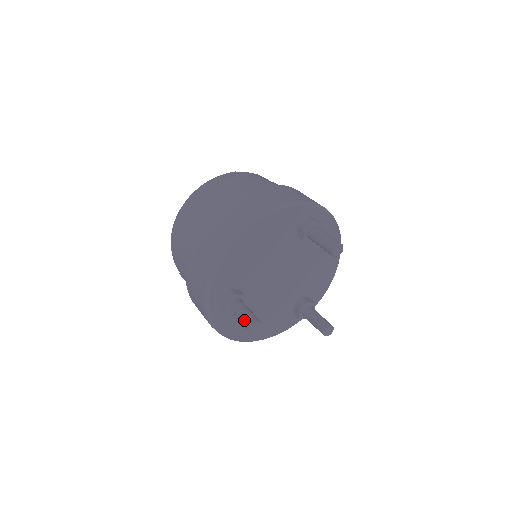
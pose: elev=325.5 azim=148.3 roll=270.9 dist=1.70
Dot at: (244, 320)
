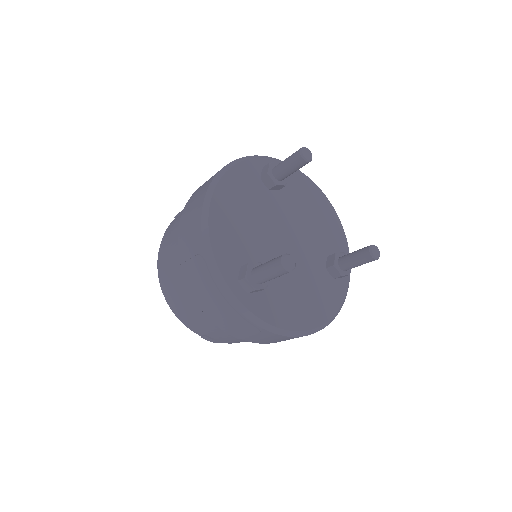
Dot at: (272, 267)
